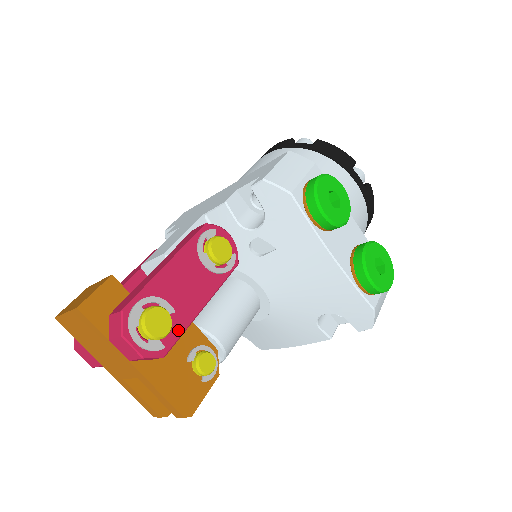
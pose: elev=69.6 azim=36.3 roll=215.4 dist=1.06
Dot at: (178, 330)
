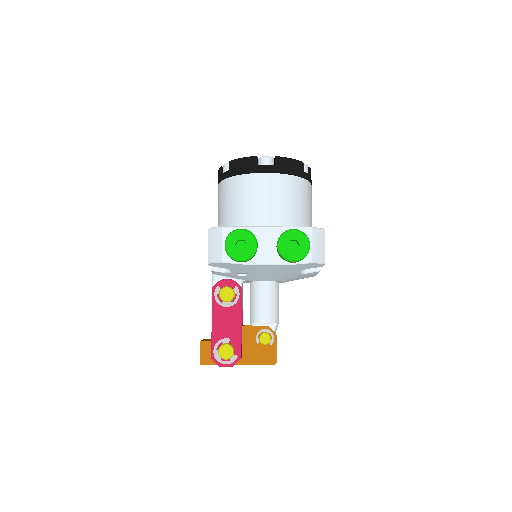
Dot at: (238, 344)
